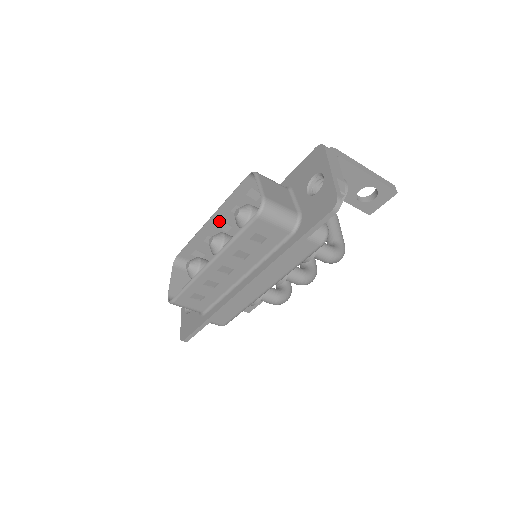
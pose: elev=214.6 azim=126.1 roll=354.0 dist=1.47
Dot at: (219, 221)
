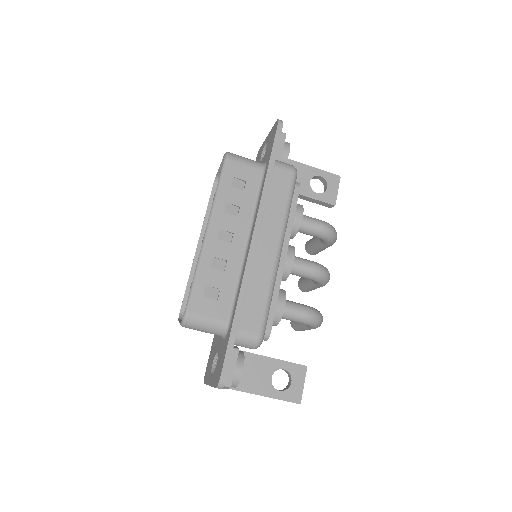
Dot at: occluded
